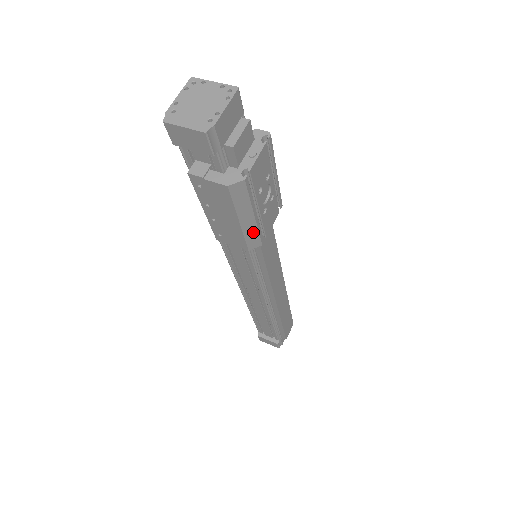
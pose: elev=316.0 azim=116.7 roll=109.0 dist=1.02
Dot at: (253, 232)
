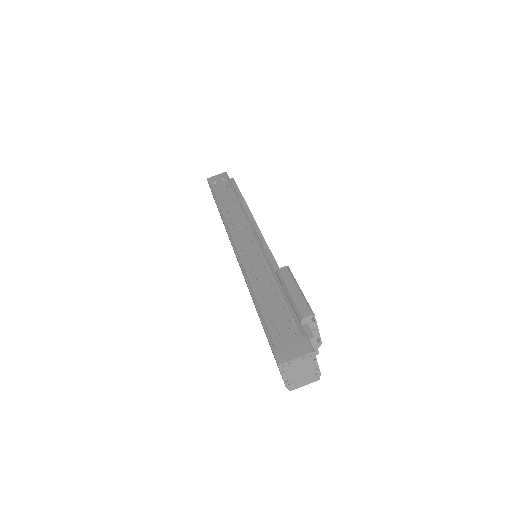
Dot at: occluded
